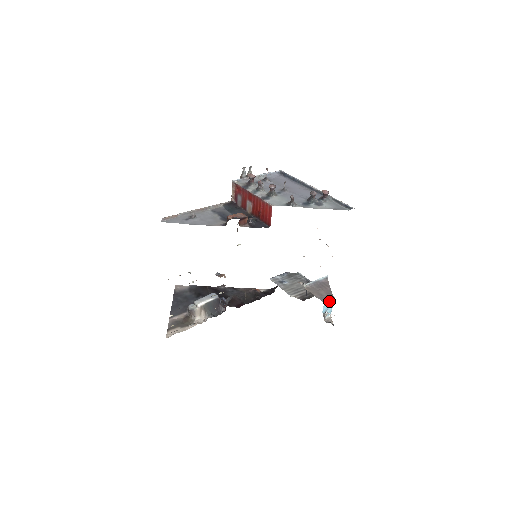
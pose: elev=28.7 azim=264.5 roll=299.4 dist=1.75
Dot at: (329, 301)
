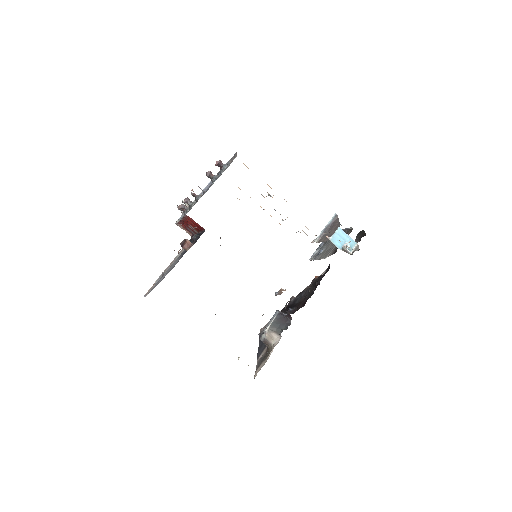
Dot at: (335, 235)
